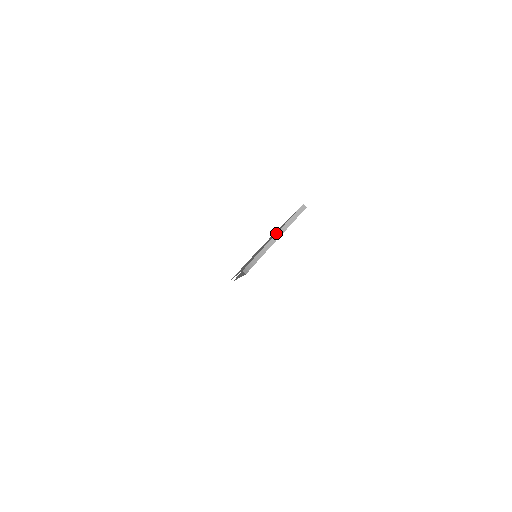
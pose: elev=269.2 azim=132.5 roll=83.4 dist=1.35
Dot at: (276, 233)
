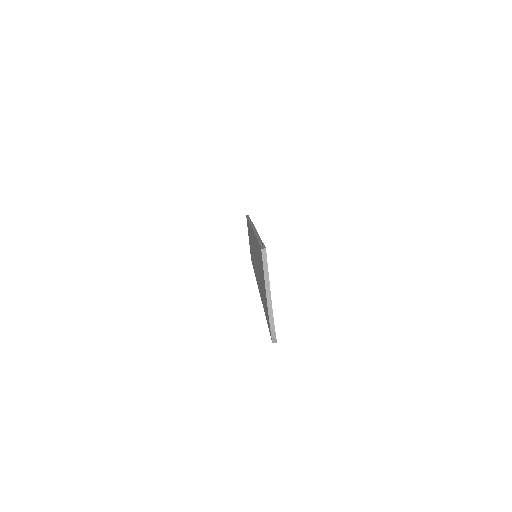
Dot at: (265, 288)
